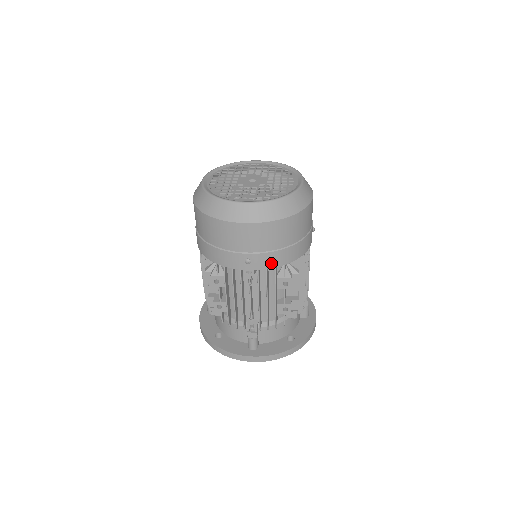
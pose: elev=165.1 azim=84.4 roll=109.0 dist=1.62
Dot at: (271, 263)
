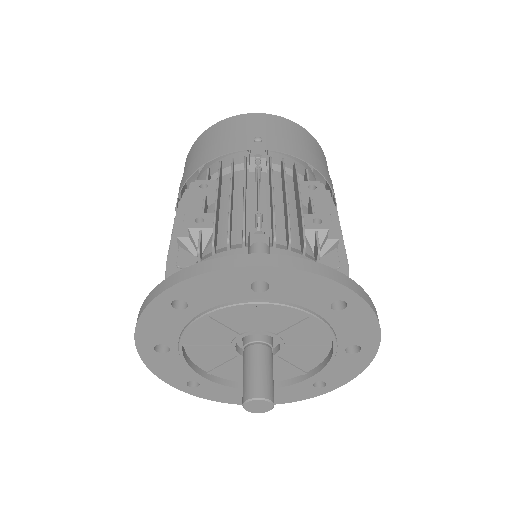
Dot at: (289, 150)
